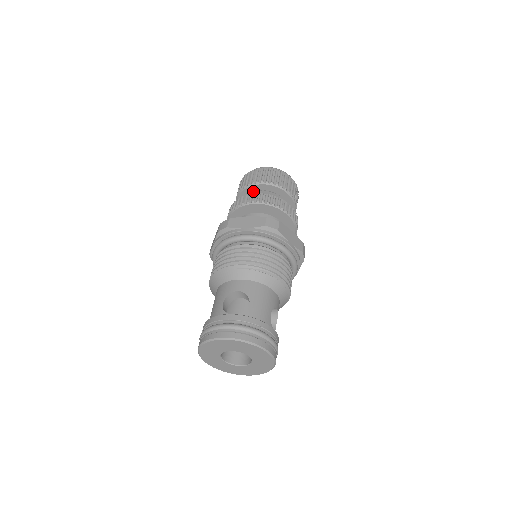
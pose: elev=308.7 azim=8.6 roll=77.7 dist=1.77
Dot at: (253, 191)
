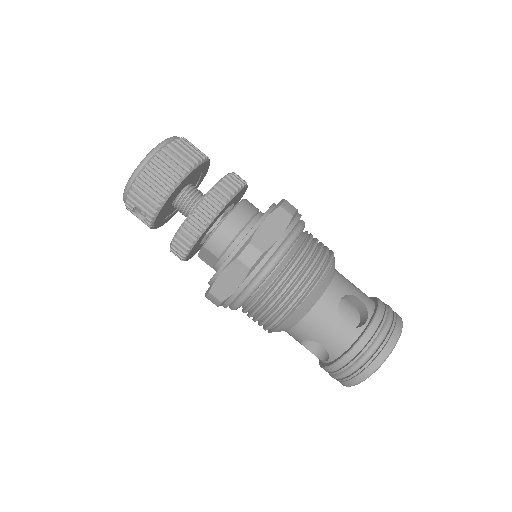
Dot at: (179, 188)
